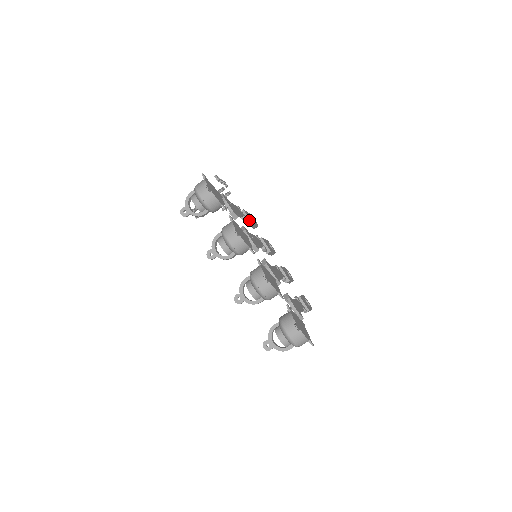
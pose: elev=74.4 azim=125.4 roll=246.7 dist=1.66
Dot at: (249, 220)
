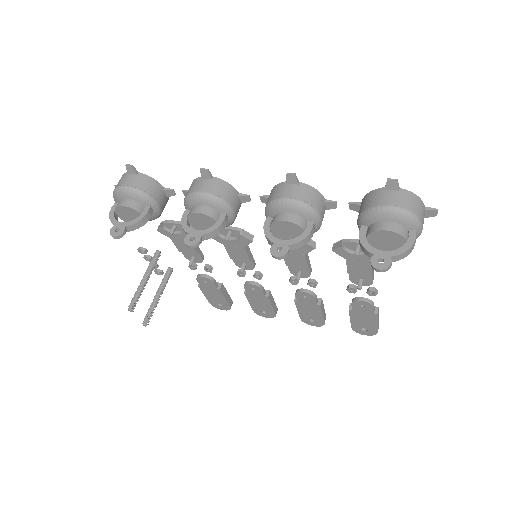
Dot at: occluded
